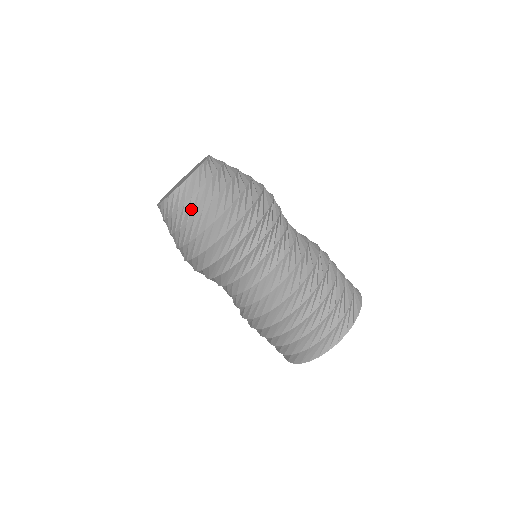
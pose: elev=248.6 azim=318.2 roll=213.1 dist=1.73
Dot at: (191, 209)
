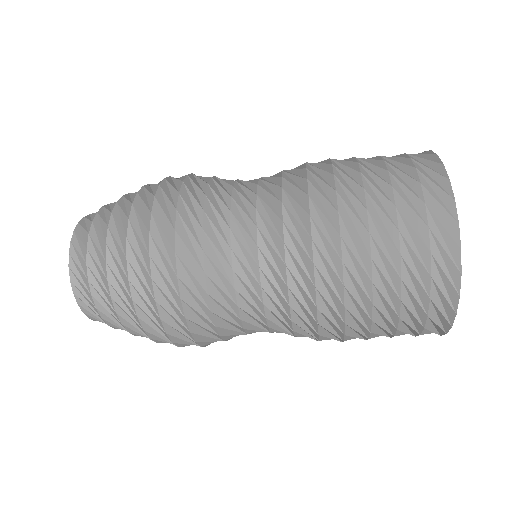
Dot at: (99, 277)
